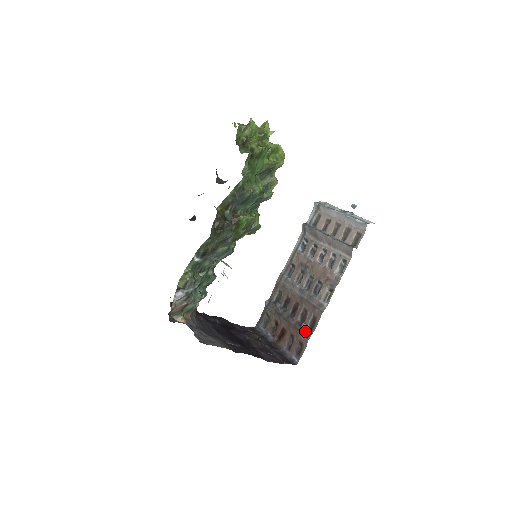
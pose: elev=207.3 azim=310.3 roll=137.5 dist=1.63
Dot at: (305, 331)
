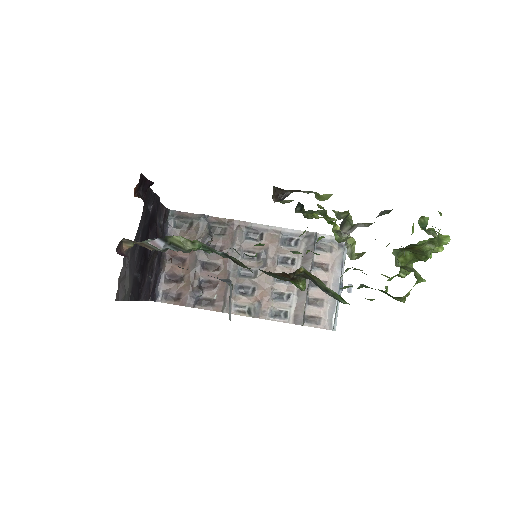
Dot at: (195, 298)
